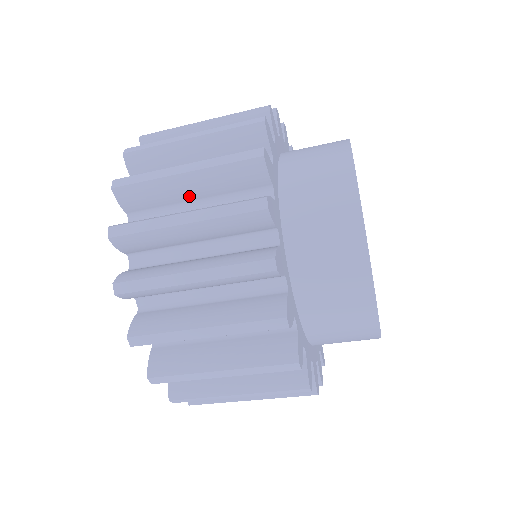
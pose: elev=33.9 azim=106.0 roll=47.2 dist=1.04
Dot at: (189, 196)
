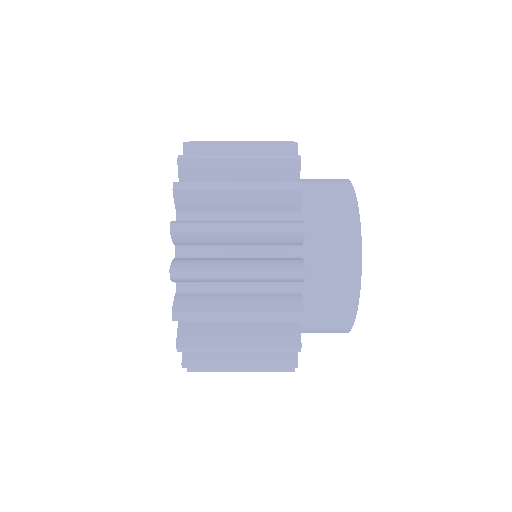
Dot at: occluded
